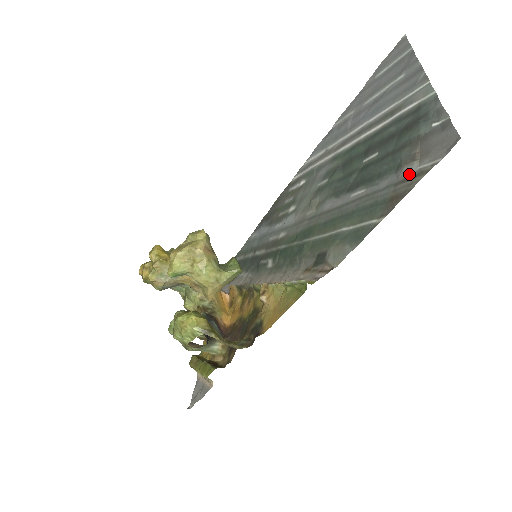
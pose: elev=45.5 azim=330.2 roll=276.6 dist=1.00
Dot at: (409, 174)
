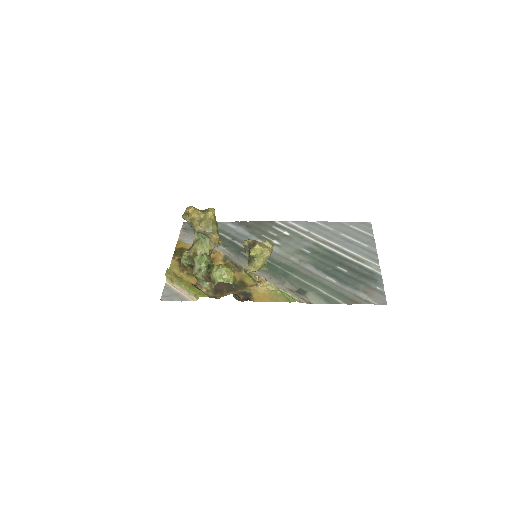
Dot at: (362, 297)
